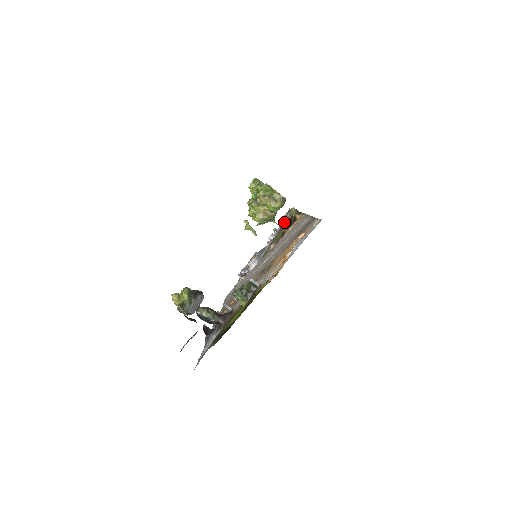
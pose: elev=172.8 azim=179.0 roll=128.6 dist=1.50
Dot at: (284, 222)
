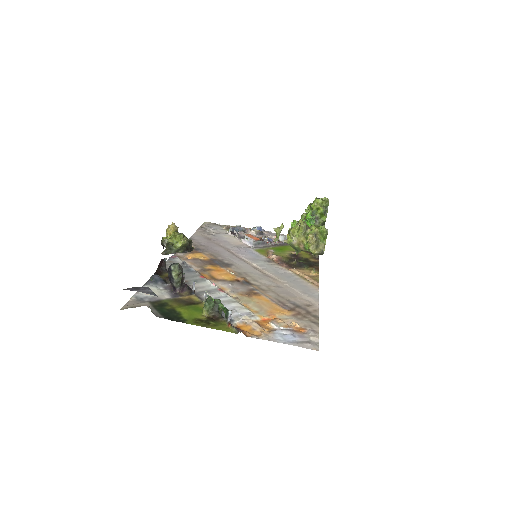
Dot at: occluded
